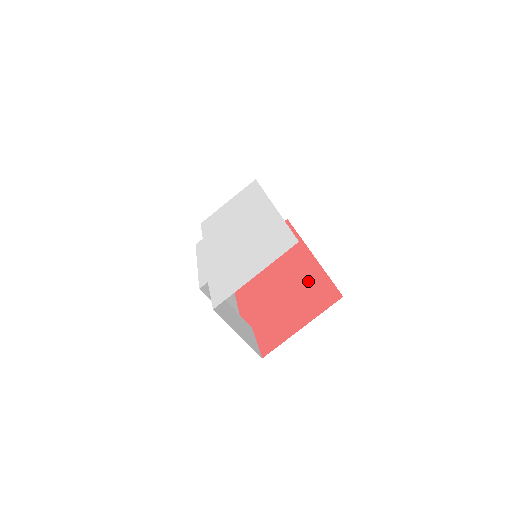
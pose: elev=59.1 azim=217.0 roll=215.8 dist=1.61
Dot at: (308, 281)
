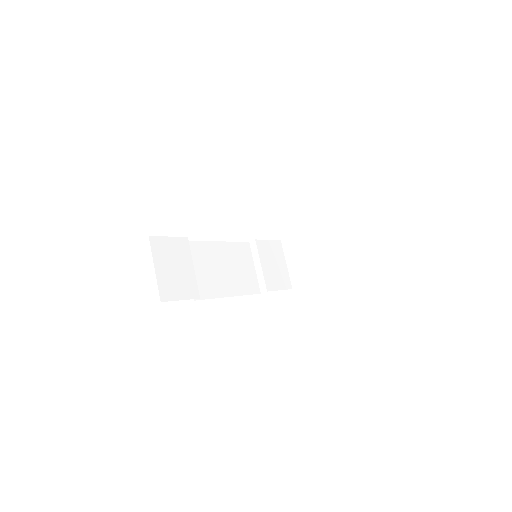
Dot at: occluded
